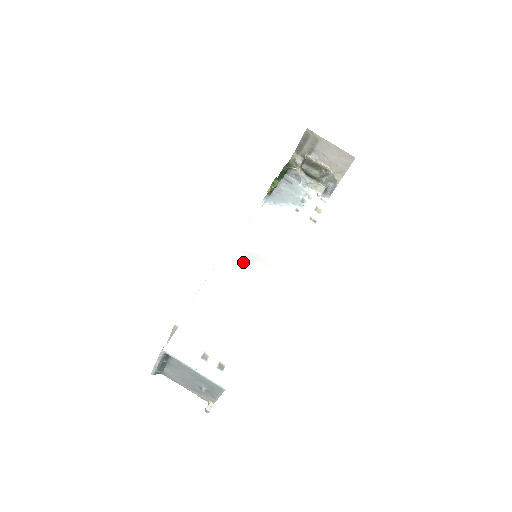
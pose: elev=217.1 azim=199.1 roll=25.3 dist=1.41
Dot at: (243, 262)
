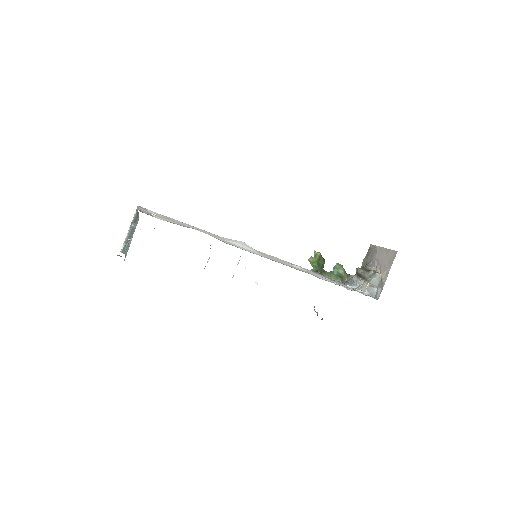
Dot at: occluded
